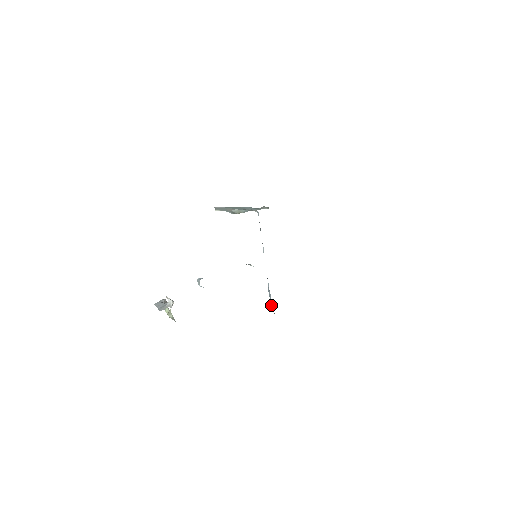
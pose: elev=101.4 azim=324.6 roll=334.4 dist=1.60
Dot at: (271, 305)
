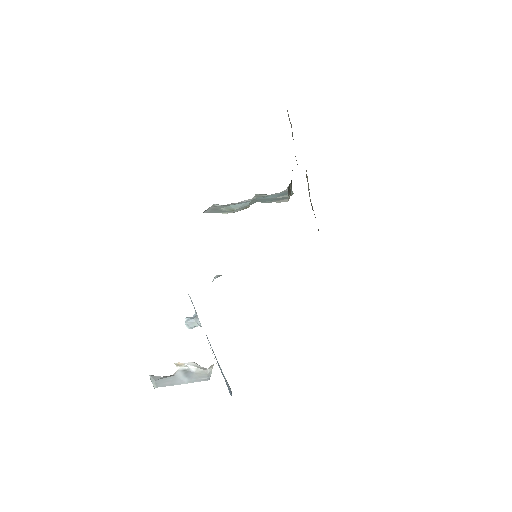
Dot at: occluded
